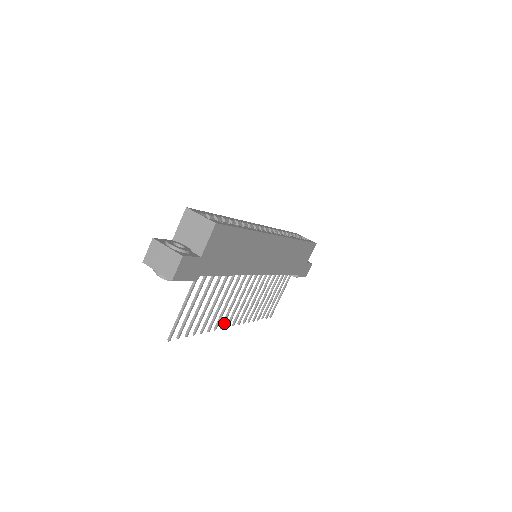
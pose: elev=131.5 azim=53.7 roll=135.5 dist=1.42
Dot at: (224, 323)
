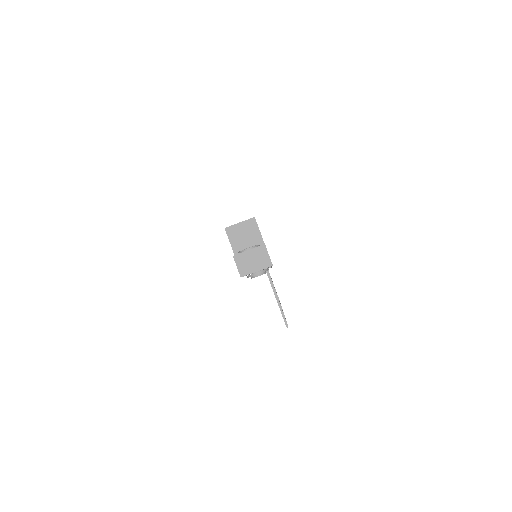
Dot at: occluded
